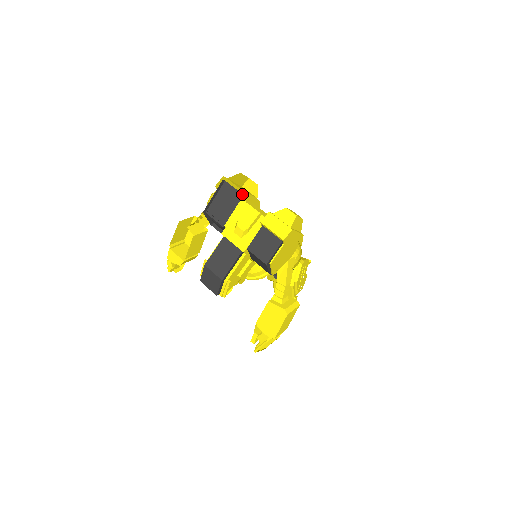
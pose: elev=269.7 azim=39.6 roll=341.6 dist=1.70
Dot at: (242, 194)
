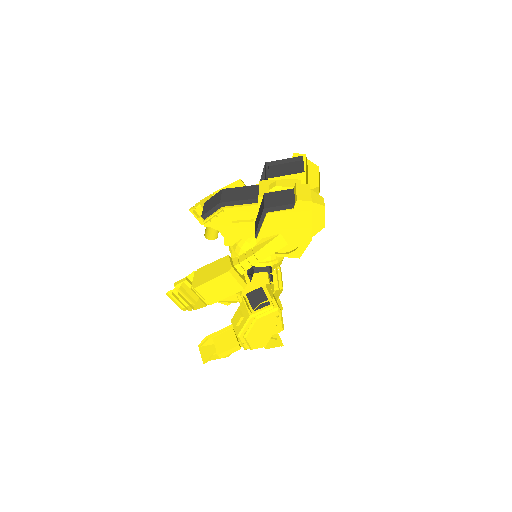
Dot at: (304, 171)
